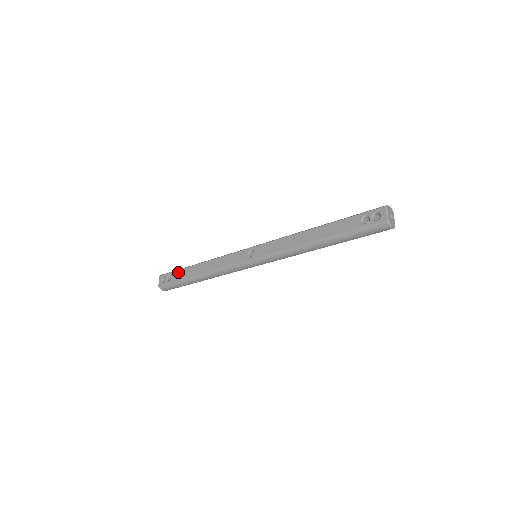
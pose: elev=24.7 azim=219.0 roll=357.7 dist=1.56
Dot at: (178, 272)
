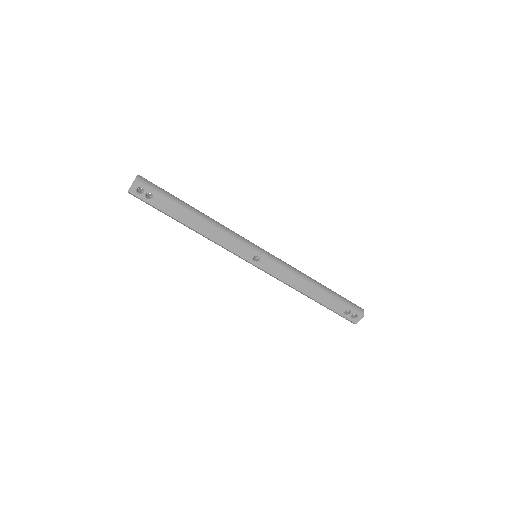
Dot at: (165, 202)
